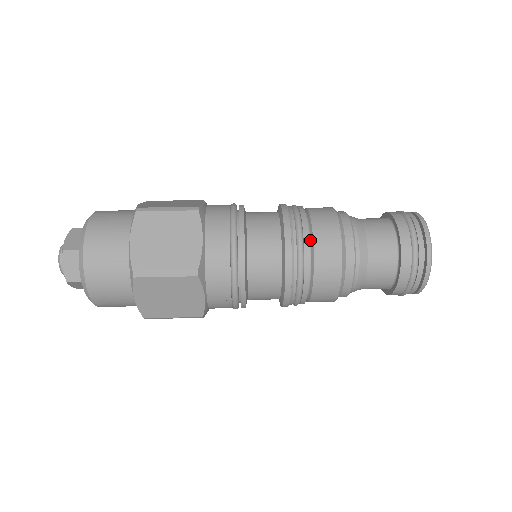
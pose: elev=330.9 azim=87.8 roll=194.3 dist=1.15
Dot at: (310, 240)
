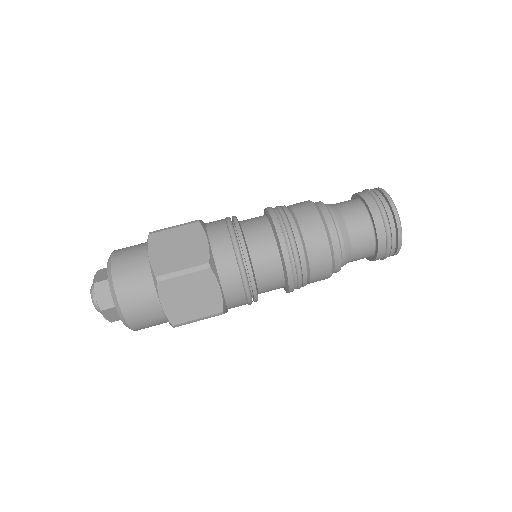
Dot at: occluded
